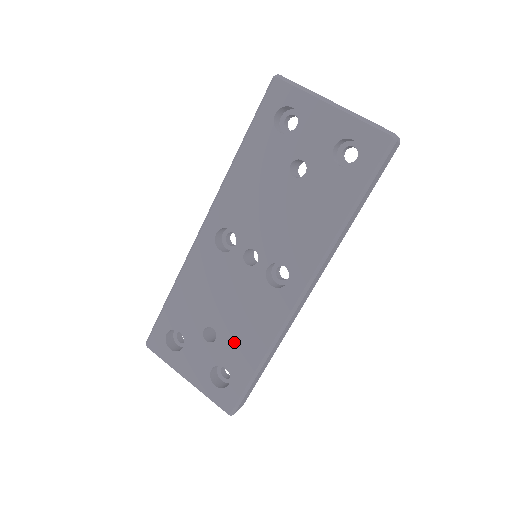
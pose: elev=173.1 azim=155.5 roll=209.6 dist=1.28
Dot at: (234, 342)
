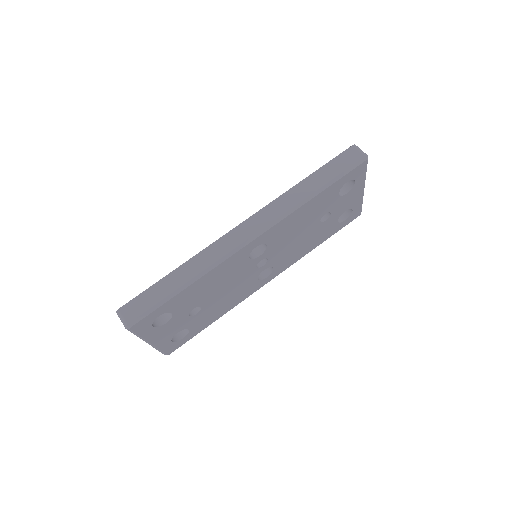
Dot at: (208, 313)
